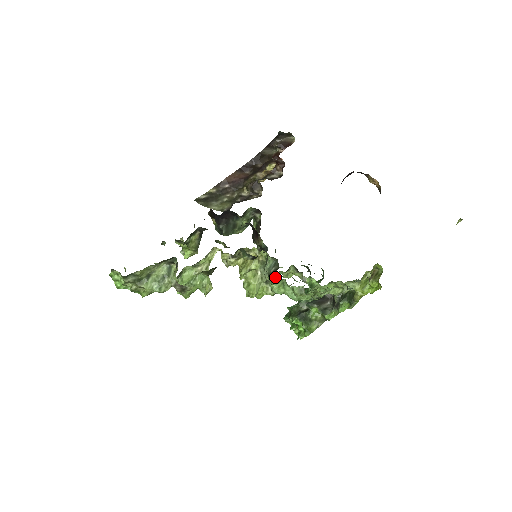
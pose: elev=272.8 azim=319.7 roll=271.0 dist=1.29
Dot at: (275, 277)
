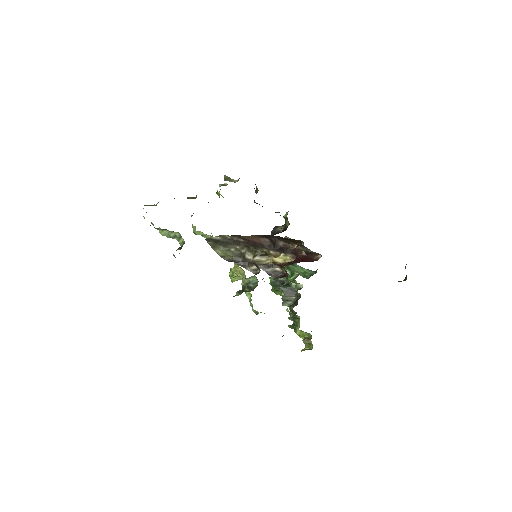
Dot at: occluded
